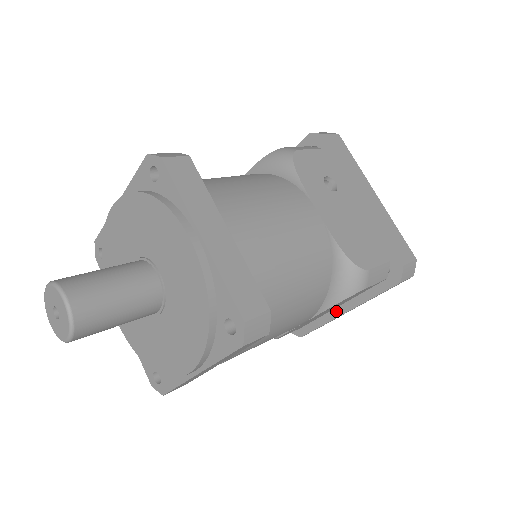
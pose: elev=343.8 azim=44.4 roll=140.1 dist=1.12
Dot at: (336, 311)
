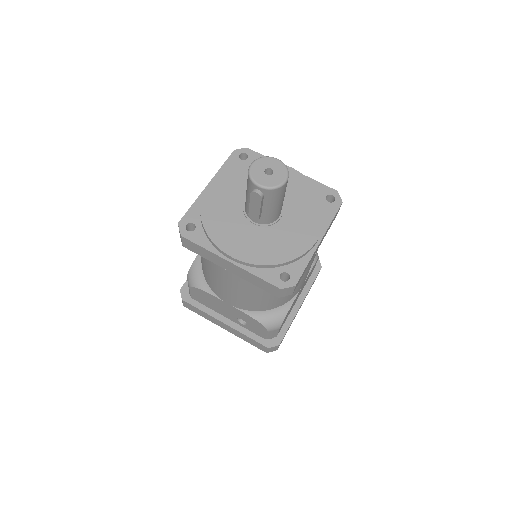
Dot at: (295, 307)
